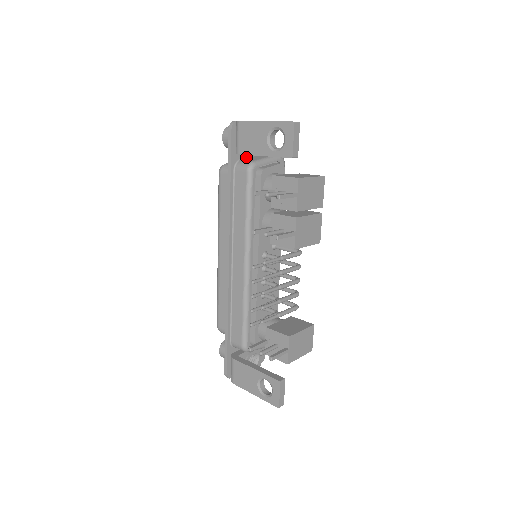
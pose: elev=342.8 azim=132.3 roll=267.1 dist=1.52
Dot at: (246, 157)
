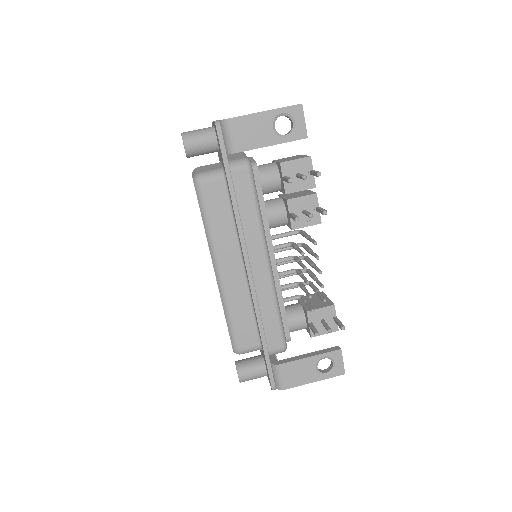
Dot at: occluded
